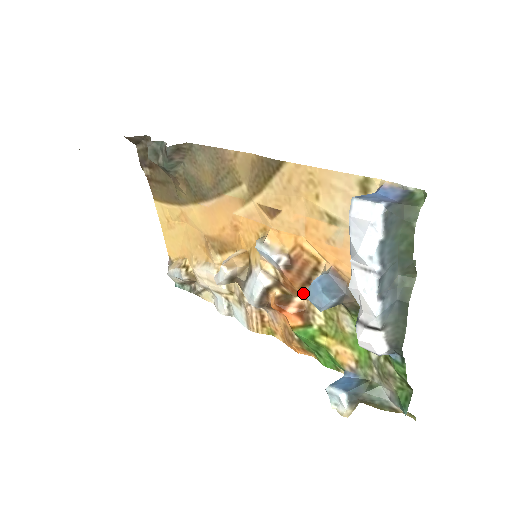
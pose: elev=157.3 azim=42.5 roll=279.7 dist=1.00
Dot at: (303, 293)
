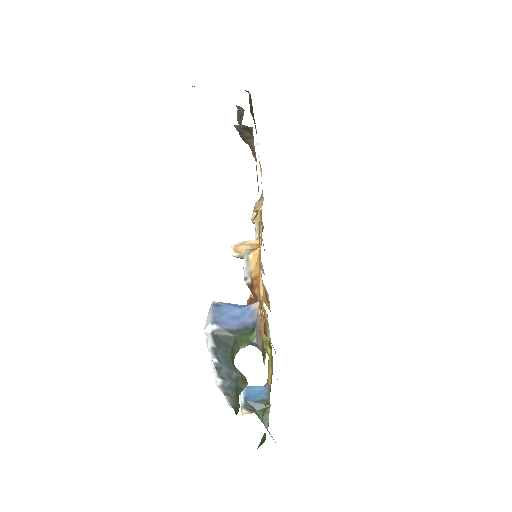
Dot at: occluded
